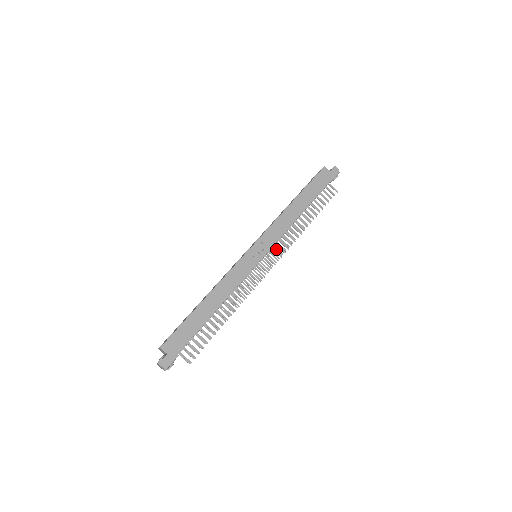
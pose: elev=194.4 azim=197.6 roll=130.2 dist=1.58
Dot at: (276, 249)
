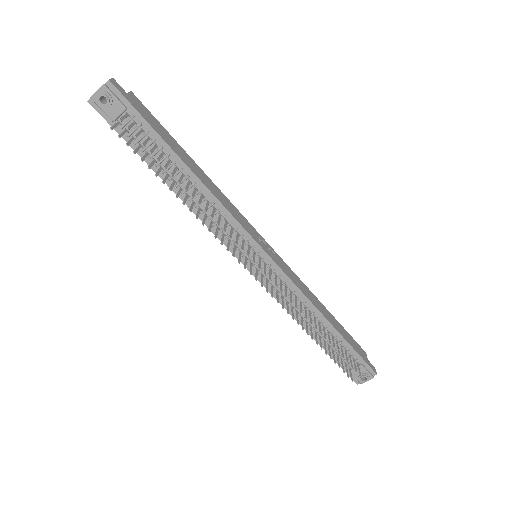
Dot at: (272, 289)
